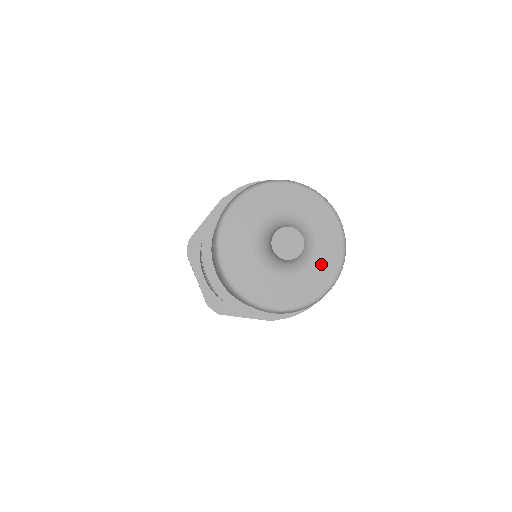
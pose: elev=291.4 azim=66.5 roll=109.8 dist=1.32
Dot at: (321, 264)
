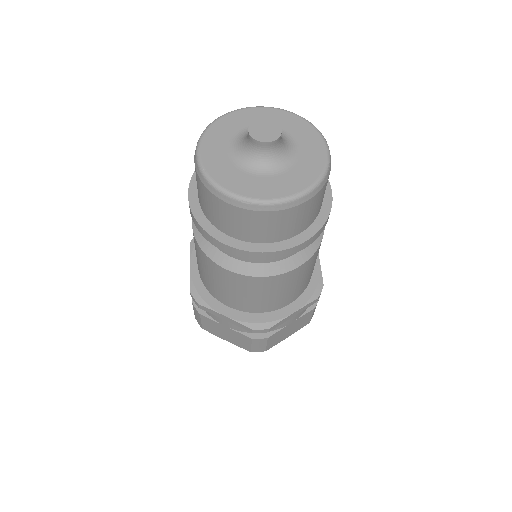
Dot at: (297, 173)
